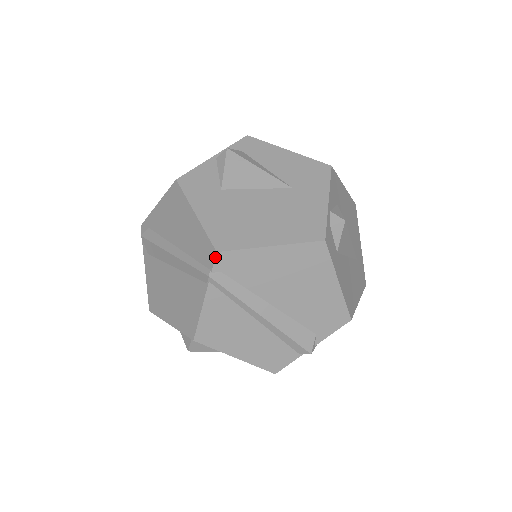
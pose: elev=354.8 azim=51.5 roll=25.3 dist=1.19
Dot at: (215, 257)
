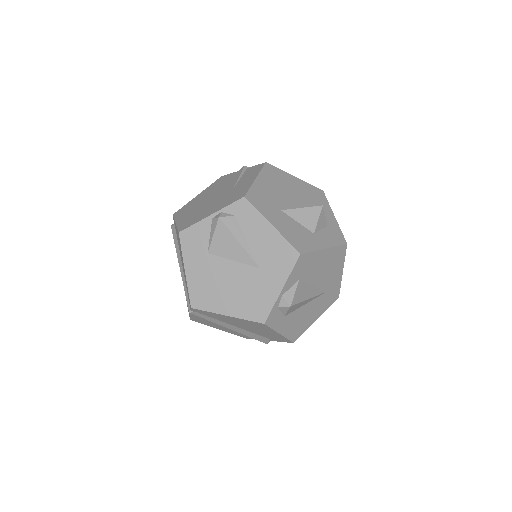
Dot at: (191, 308)
